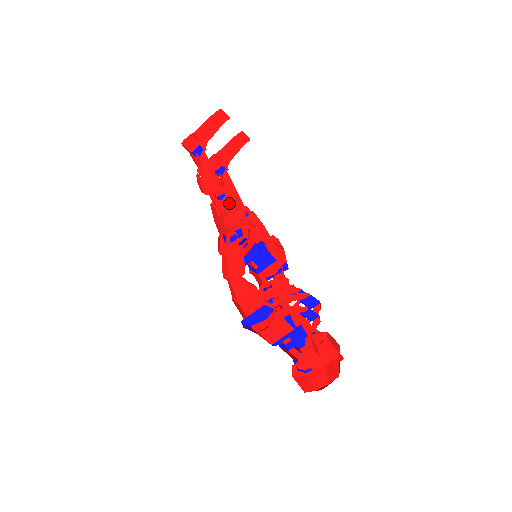
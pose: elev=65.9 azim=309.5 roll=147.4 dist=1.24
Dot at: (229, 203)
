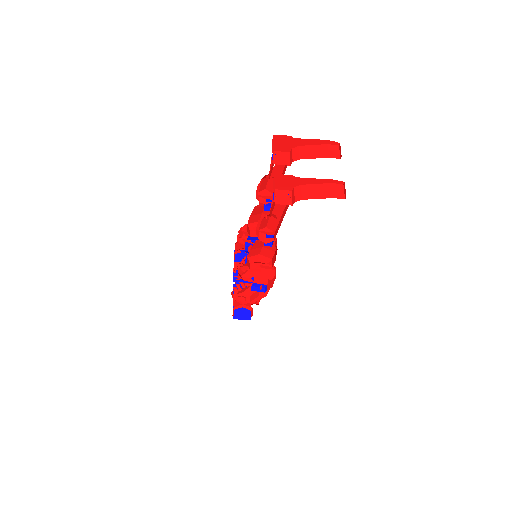
Dot at: occluded
